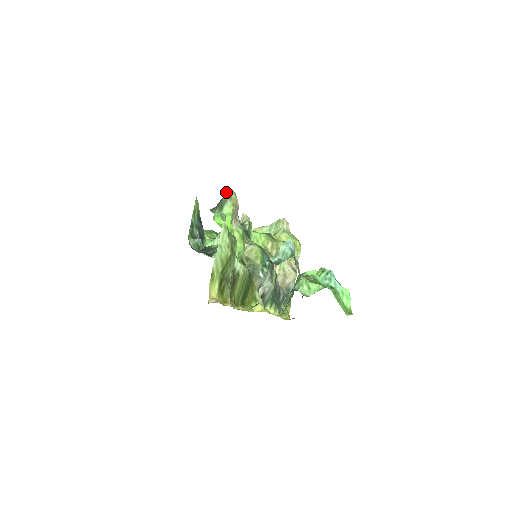
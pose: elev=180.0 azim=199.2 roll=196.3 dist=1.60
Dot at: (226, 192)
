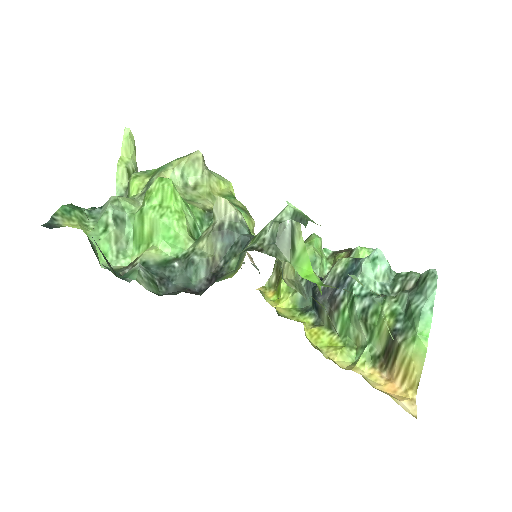
Dot at: (305, 220)
